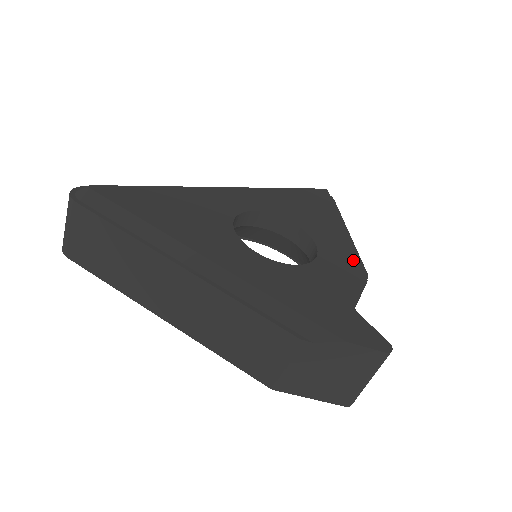
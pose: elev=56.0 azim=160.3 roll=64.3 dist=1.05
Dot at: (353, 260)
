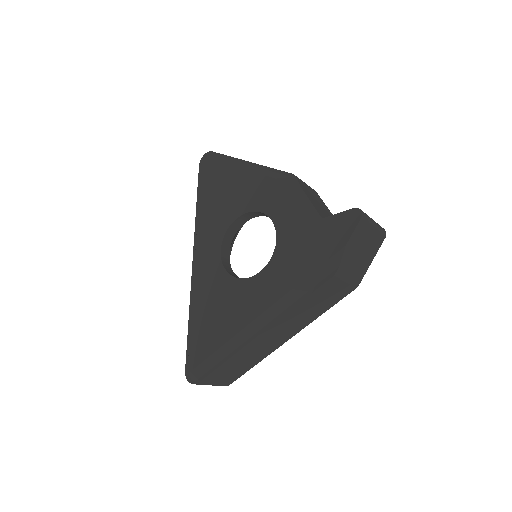
Dot at: (279, 186)
